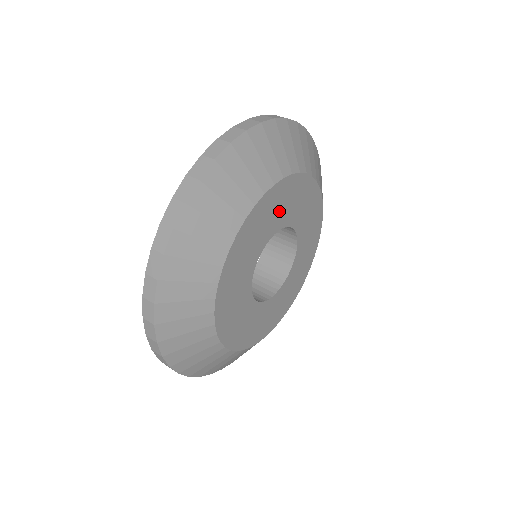
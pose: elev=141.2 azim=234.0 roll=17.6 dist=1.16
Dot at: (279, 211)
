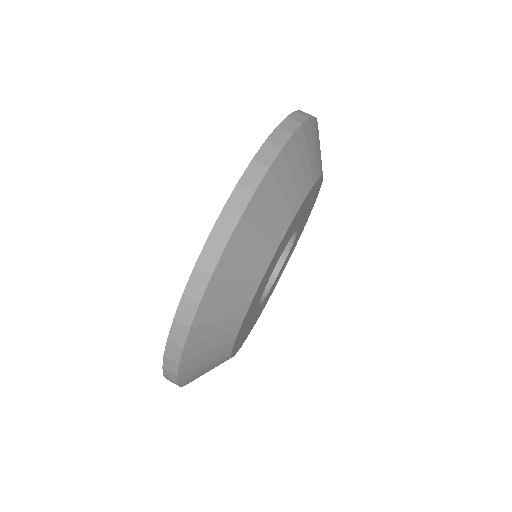
Dot at: (303, 212)
